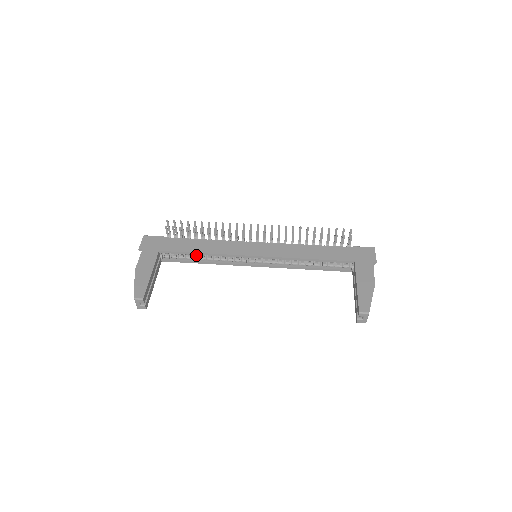
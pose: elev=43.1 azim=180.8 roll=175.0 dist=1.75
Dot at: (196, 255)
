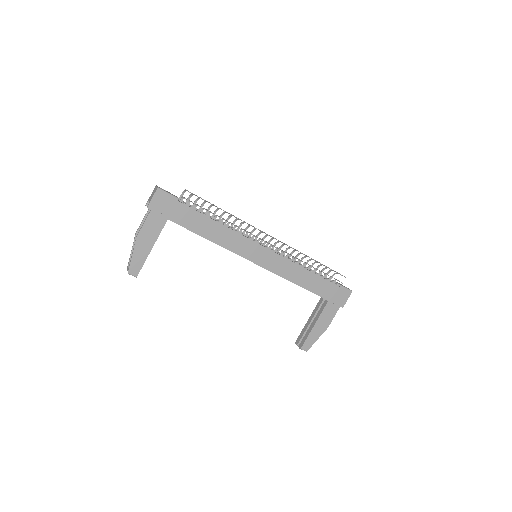
Dot at: occluded
